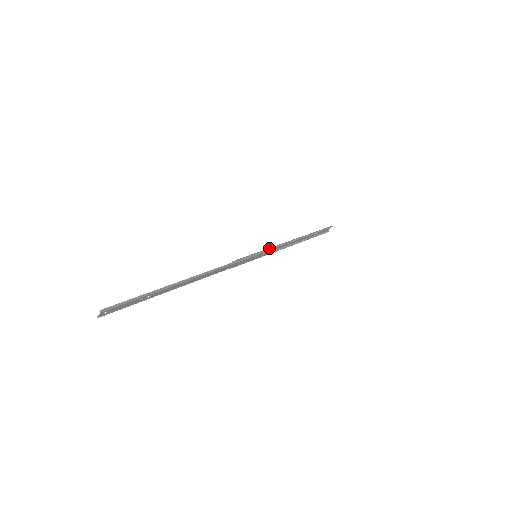
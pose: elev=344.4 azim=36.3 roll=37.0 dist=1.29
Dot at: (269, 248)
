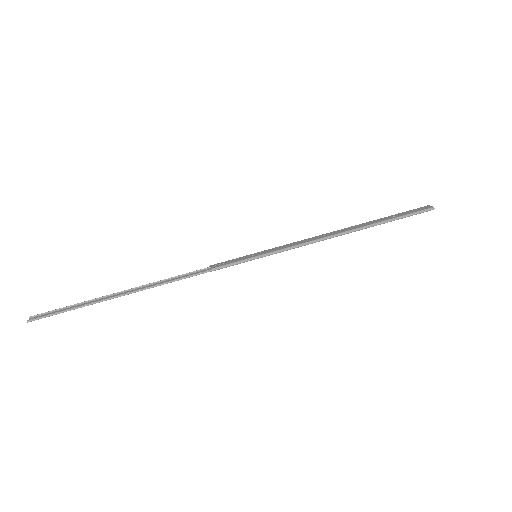
Dot at: (280, 250)
